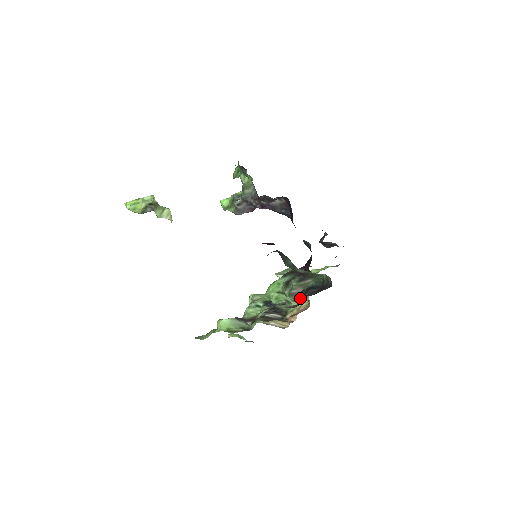
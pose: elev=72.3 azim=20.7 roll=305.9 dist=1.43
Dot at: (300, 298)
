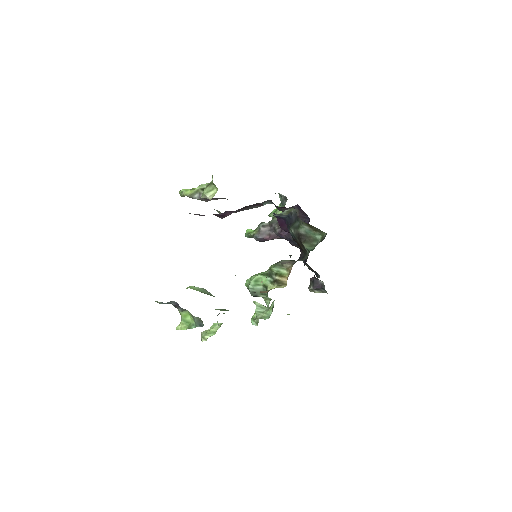
Dot at: (282, 274)
